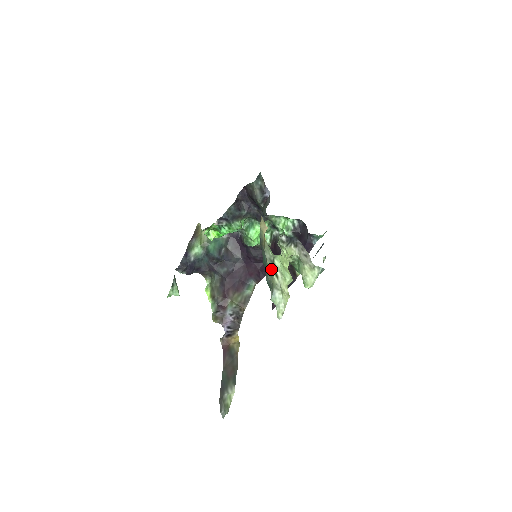
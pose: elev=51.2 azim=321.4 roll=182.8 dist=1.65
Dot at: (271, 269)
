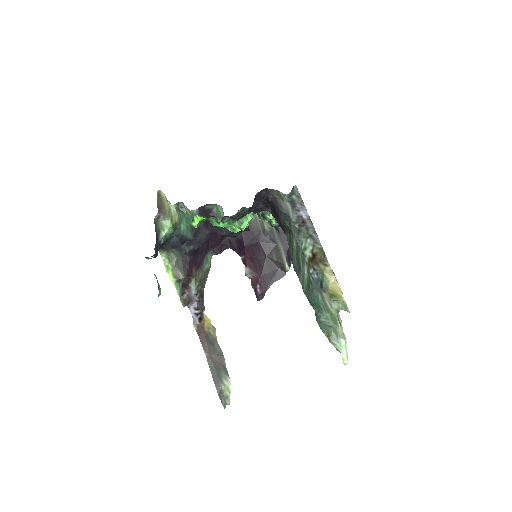
Dot at: (335, 318)
